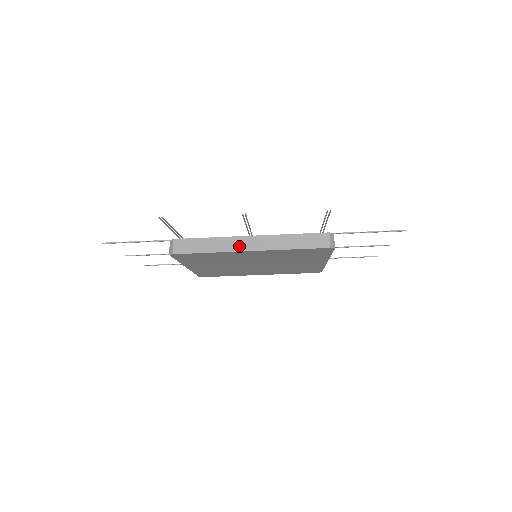
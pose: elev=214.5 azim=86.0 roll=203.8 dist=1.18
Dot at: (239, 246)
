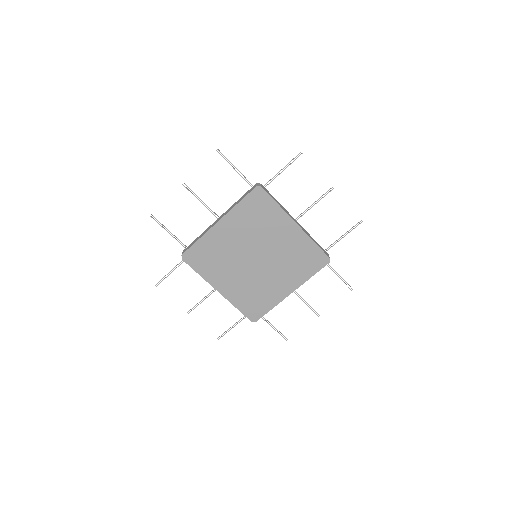
Dot at: (212, 225)
